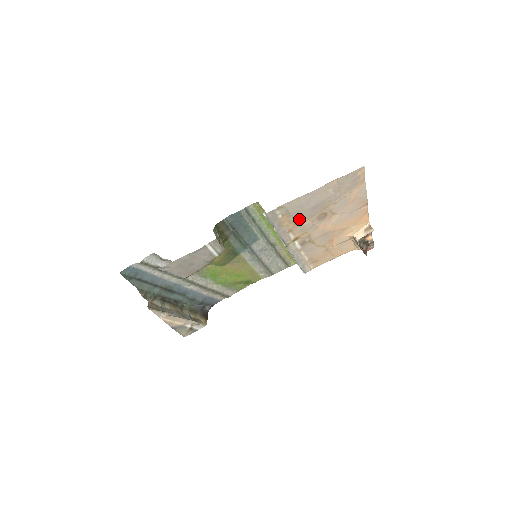
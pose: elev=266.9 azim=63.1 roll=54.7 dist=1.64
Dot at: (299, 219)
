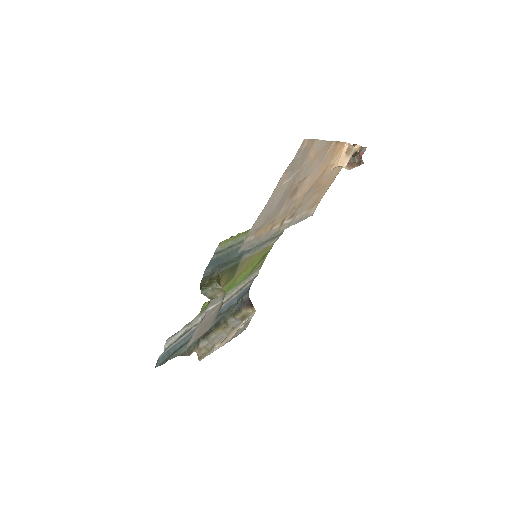
Dot at: (273, 217)
